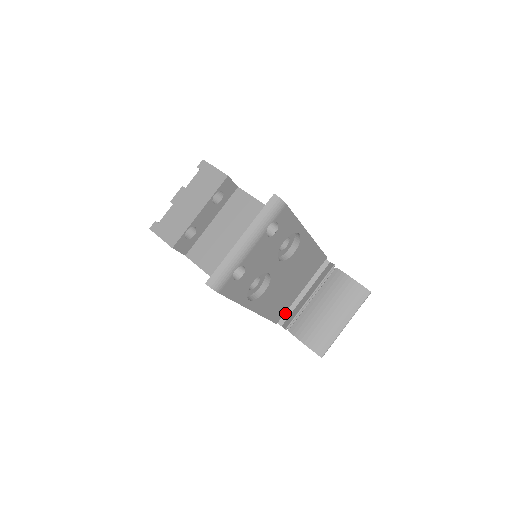
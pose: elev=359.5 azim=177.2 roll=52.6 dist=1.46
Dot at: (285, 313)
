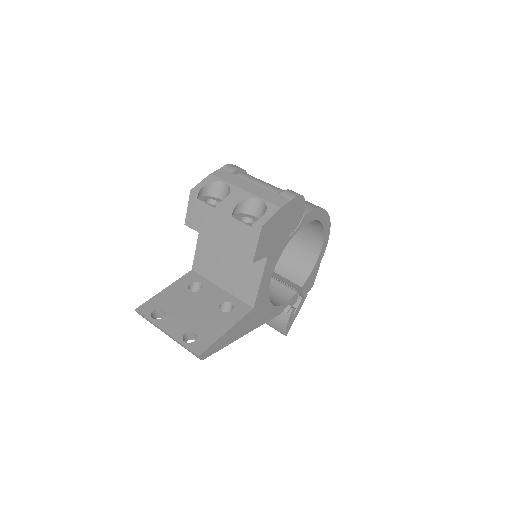
Dot at: occluded
